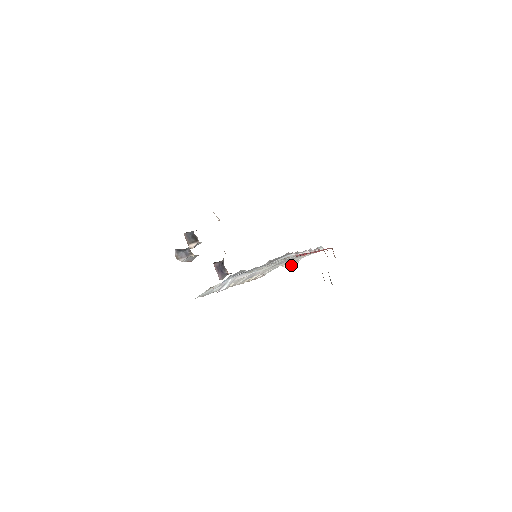
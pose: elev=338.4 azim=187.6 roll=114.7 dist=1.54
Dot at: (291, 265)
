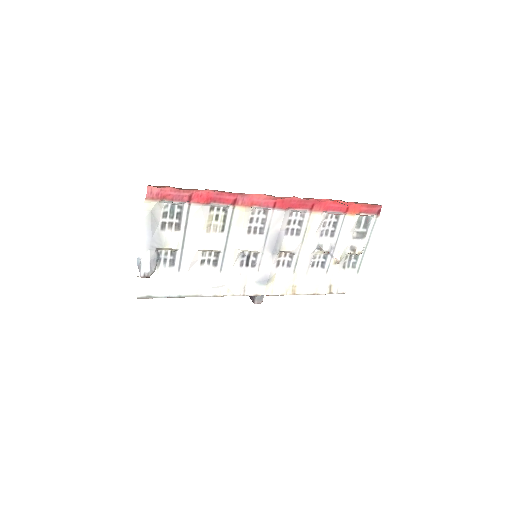
Dot at: (327, 250)
